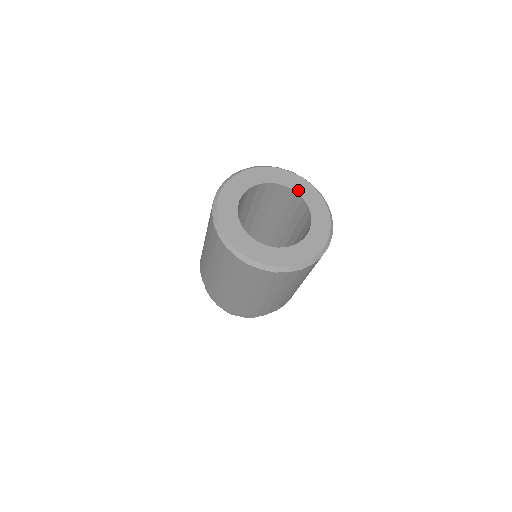
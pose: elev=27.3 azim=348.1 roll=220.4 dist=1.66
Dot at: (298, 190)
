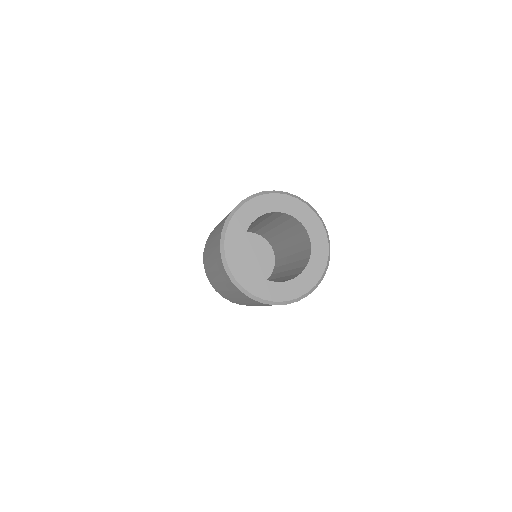
Dot at: (295, 214)
